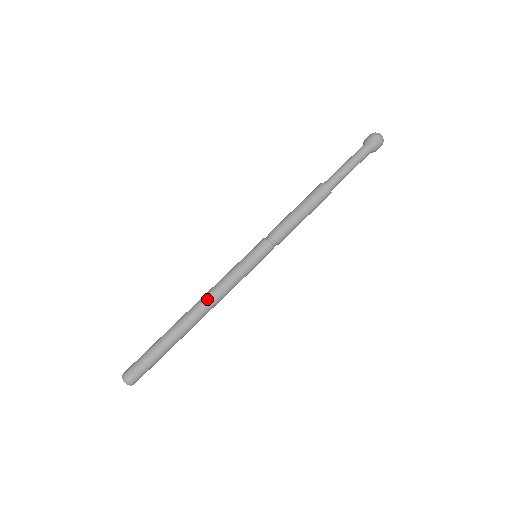
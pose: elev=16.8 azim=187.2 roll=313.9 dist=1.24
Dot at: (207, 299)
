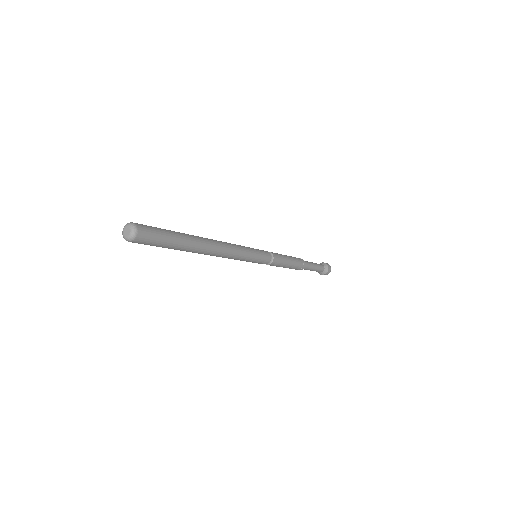
Dot at: (222, 242)
